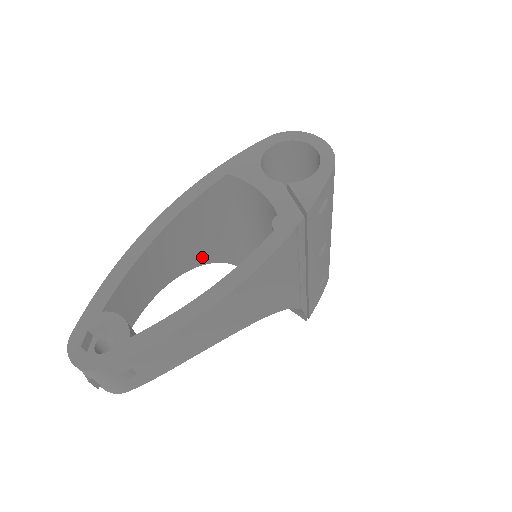
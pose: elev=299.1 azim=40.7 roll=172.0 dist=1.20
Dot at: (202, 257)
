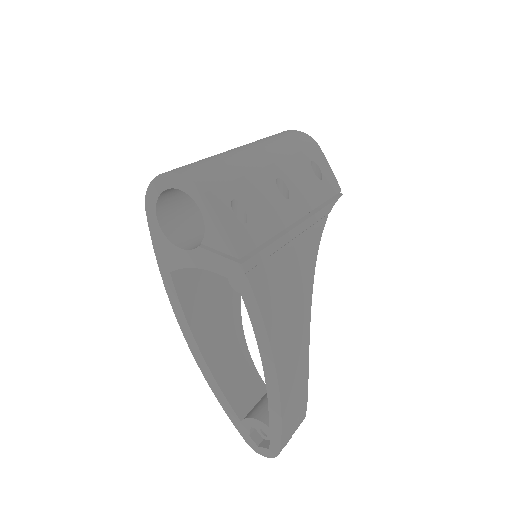
Dot at: occluded
